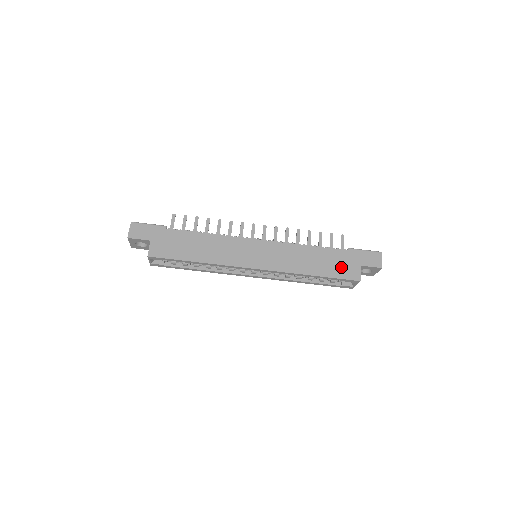
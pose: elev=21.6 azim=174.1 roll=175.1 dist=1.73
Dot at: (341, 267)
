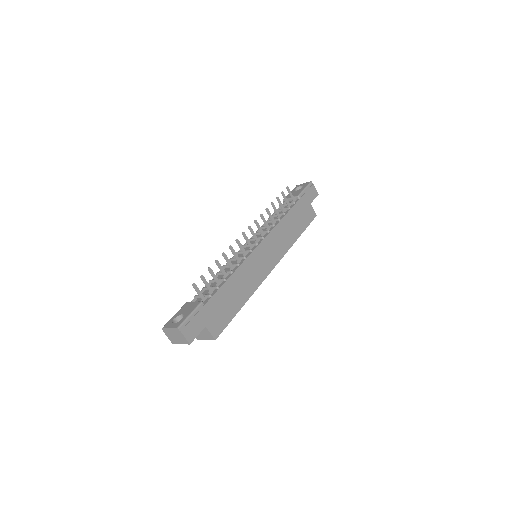
Dot at: (305, 216)
